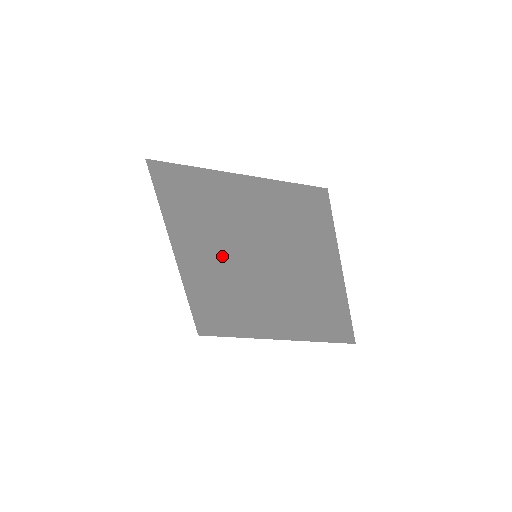
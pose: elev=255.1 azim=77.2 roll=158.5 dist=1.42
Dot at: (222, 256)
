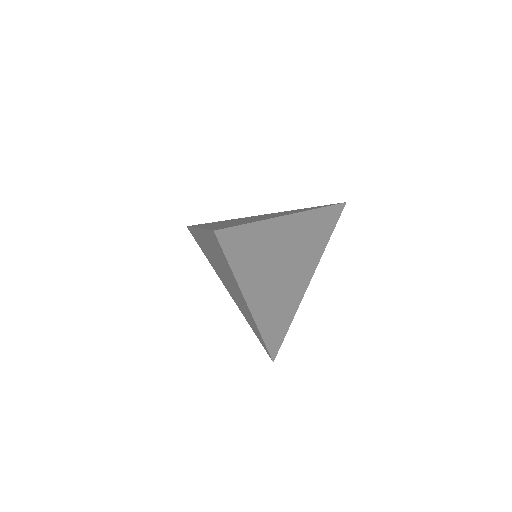
Dot at: (231, 281)
